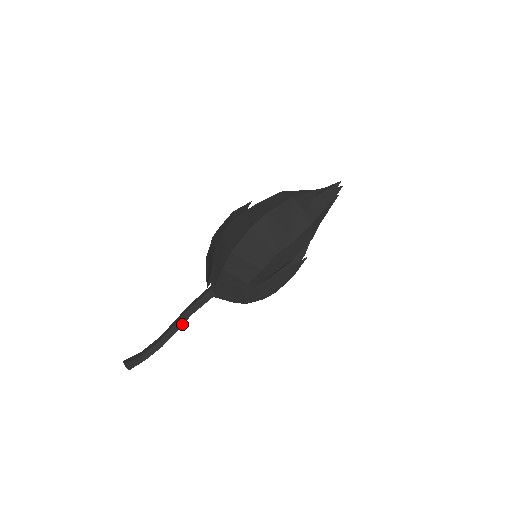
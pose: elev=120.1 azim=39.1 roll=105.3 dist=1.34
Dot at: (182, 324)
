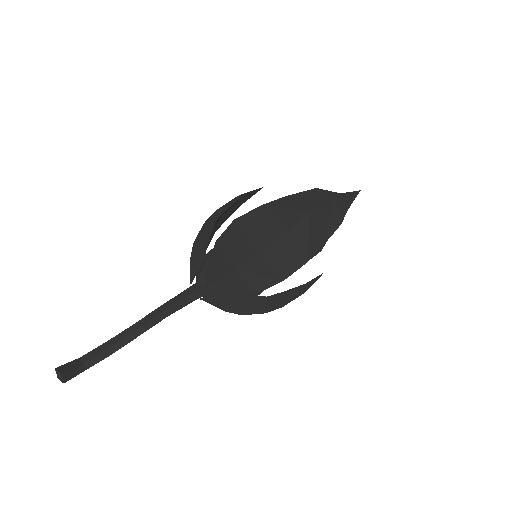
Dot at: (149, 327)
